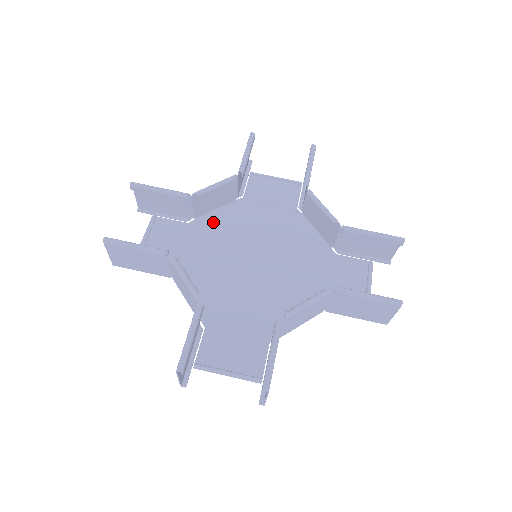
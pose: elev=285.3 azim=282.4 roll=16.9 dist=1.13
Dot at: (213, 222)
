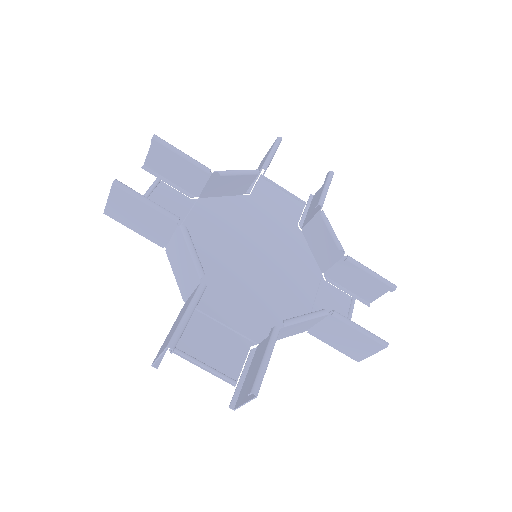
Dot at: (217, 208)
